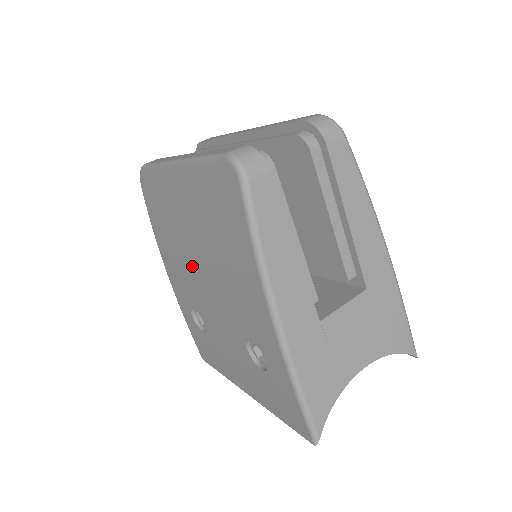
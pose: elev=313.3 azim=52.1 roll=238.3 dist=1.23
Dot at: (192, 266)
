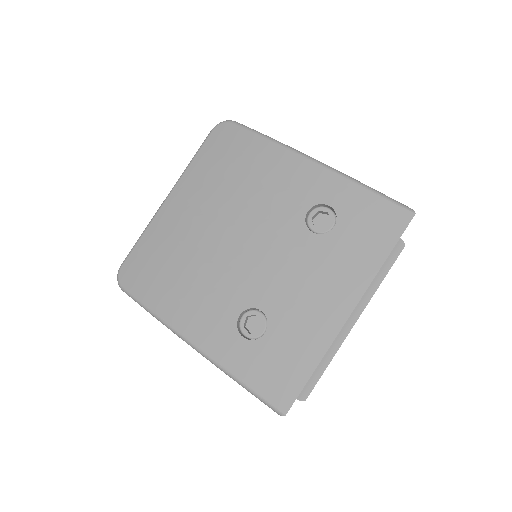
Dot at: (219, 252)
